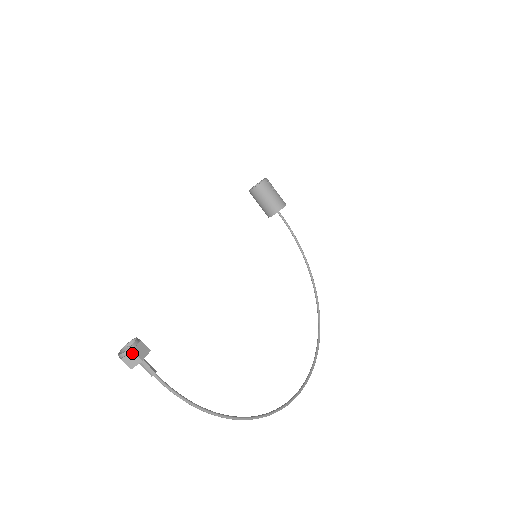
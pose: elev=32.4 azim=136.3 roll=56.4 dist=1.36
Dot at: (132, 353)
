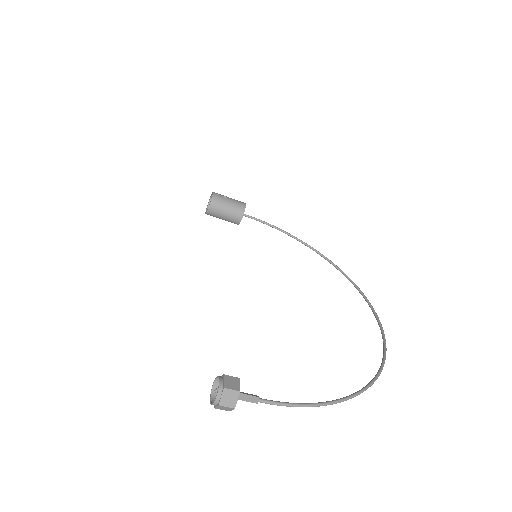
Dot at: (225, 390)
